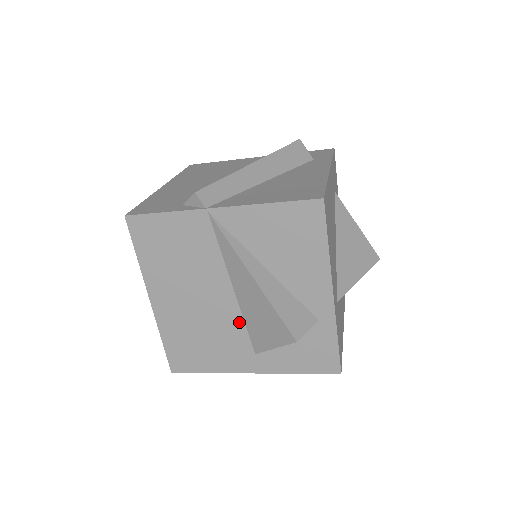
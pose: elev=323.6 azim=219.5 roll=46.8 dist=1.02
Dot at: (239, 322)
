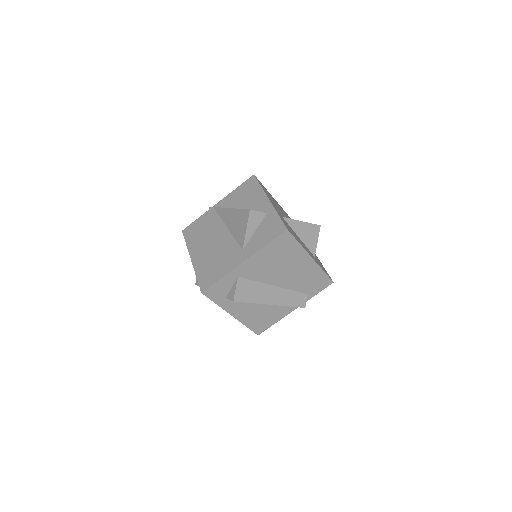
Dot at: (232, 240)
